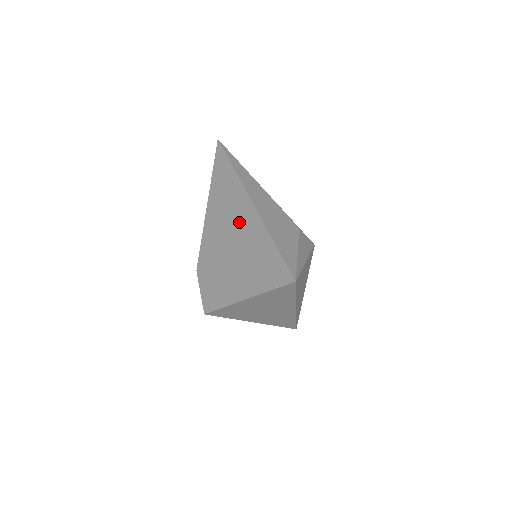
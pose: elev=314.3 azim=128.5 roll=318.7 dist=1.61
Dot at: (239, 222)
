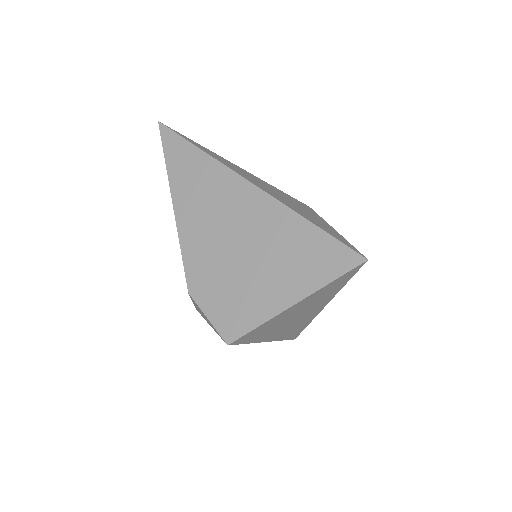
Dot at: (240, 212)
